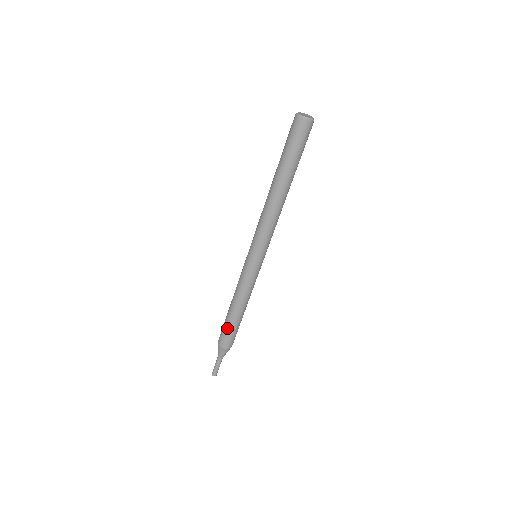
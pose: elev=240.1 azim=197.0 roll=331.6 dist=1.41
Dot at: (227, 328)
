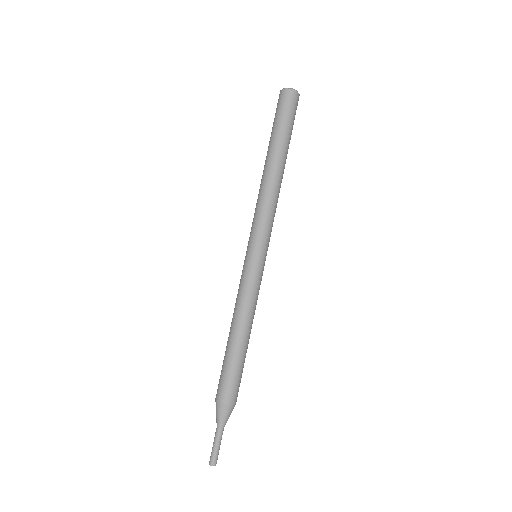
Dot at: (237, 369)
